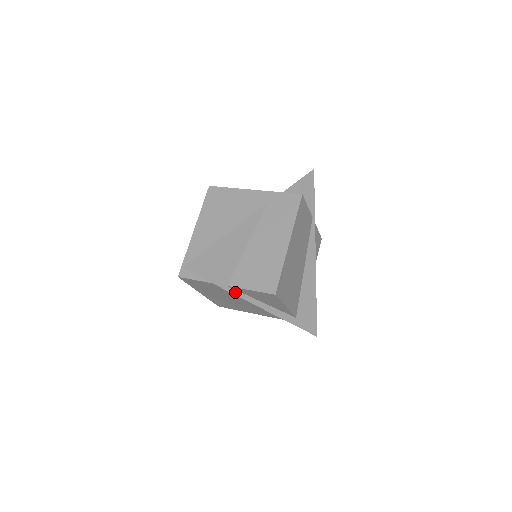
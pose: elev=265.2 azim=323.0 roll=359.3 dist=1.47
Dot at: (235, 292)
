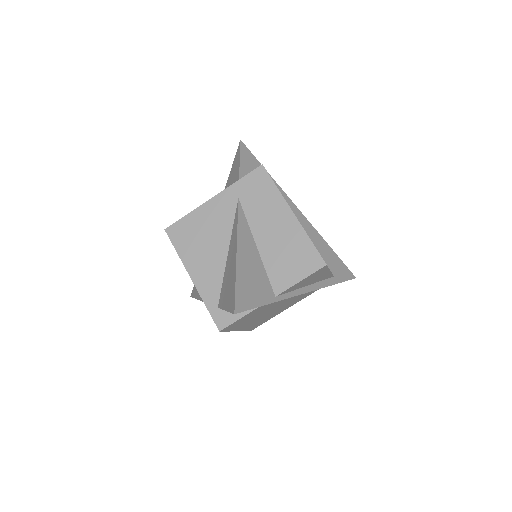
Dot at: (284, 297)
